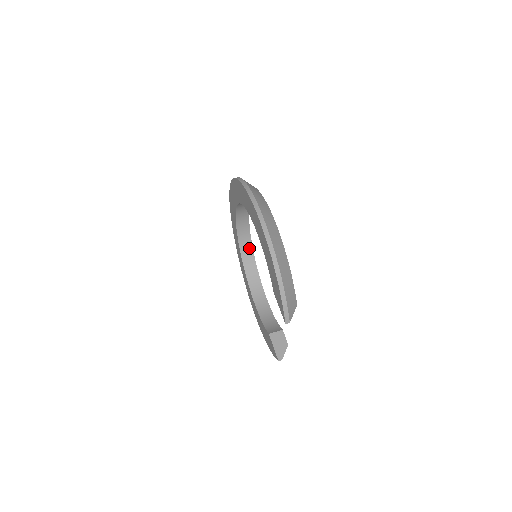
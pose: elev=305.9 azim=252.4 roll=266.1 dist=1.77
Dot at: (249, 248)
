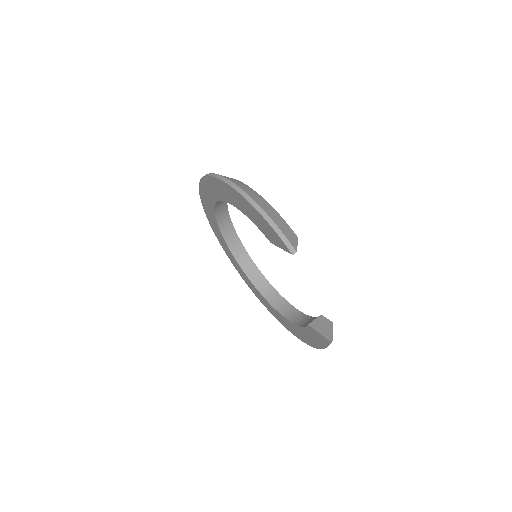
Dot at: (257, 273)
